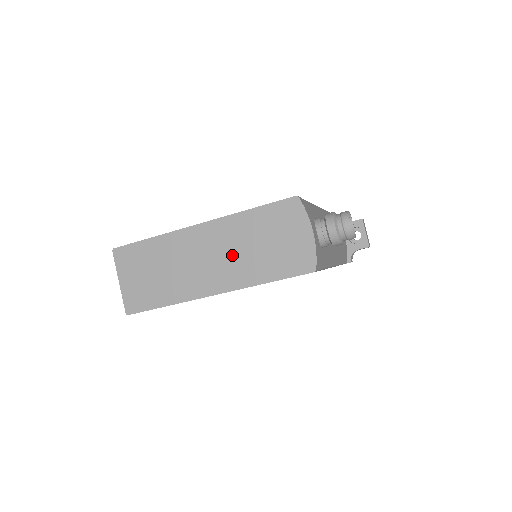
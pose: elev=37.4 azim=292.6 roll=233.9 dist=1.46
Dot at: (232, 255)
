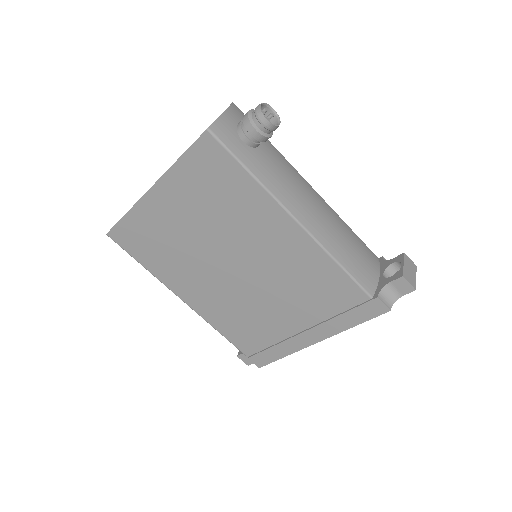
Dot at: occluded
